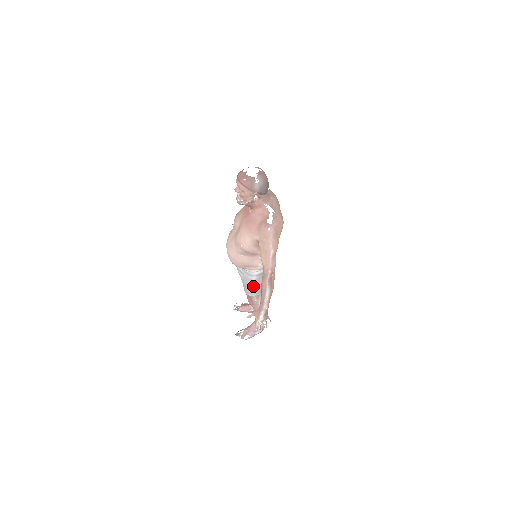
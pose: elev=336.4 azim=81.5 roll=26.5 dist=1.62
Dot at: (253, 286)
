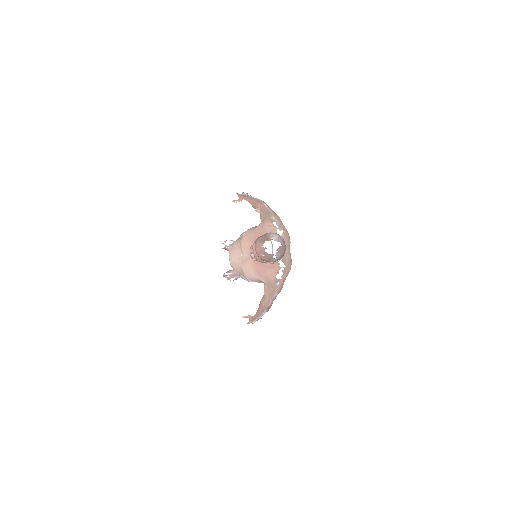
Dot at: occluded
